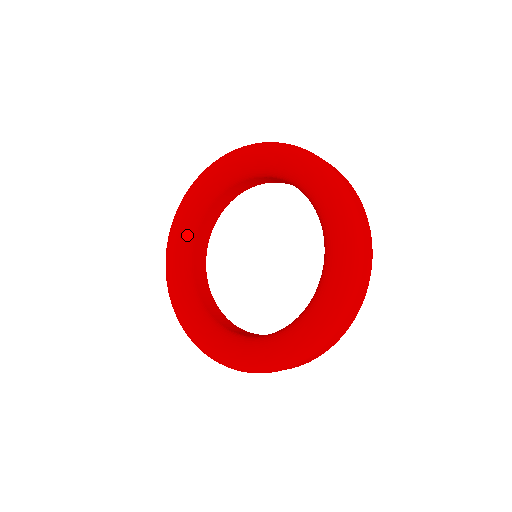
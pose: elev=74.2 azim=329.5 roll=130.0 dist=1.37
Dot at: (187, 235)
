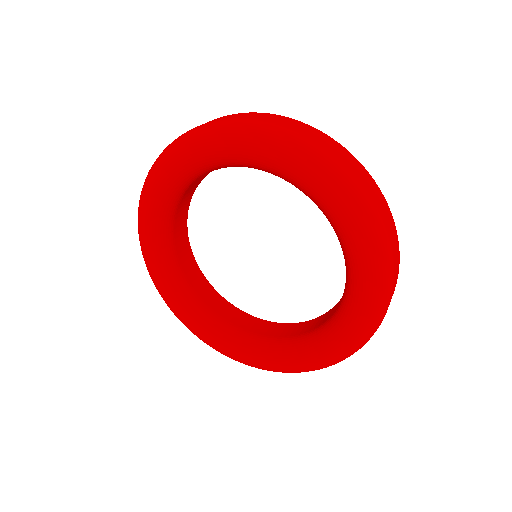
Dot at: (171, 198)
